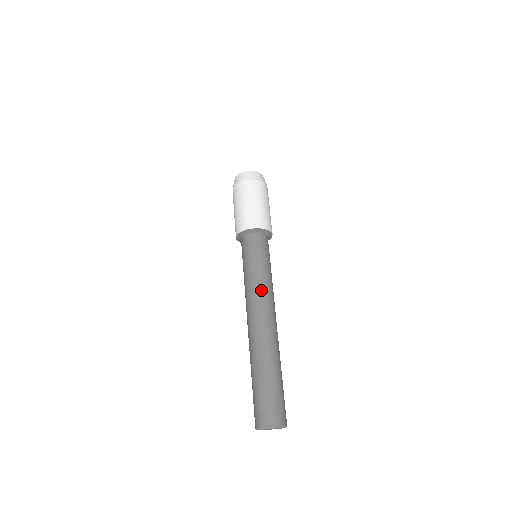
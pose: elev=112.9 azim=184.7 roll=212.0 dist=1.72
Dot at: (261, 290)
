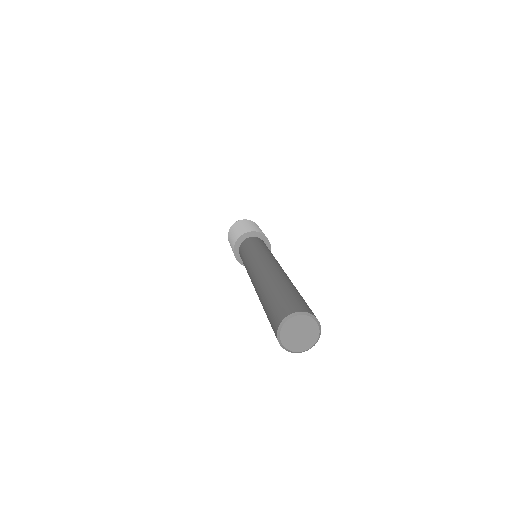
Dot at: (253, 259)
